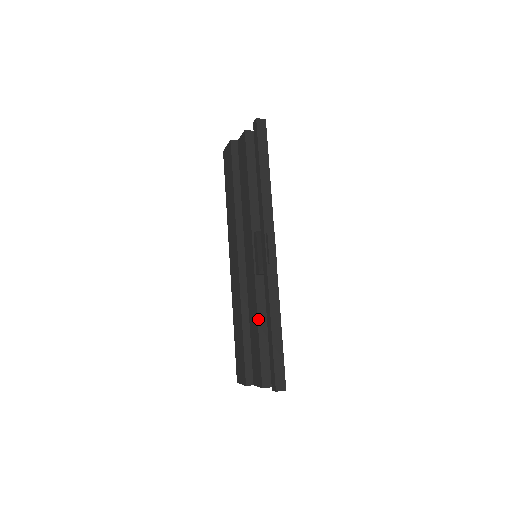
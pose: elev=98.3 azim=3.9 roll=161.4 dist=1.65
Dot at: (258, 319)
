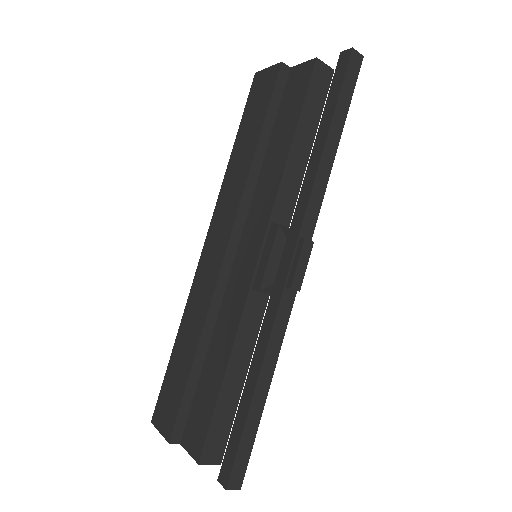
Dot at: (230, 358)
